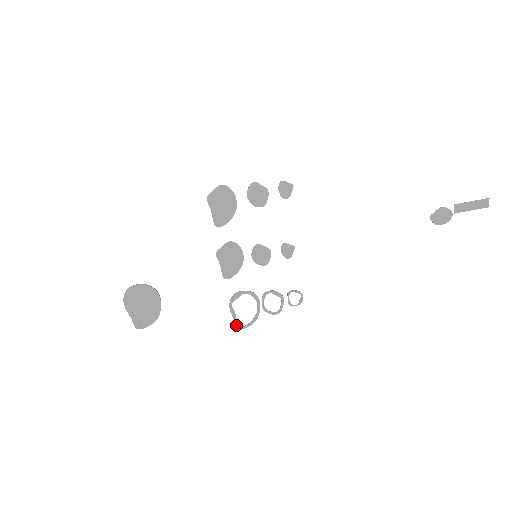
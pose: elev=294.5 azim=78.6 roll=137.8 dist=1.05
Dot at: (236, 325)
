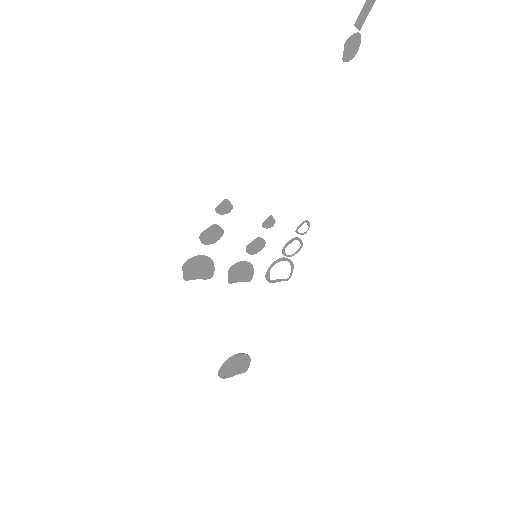
Dot at: occluded
